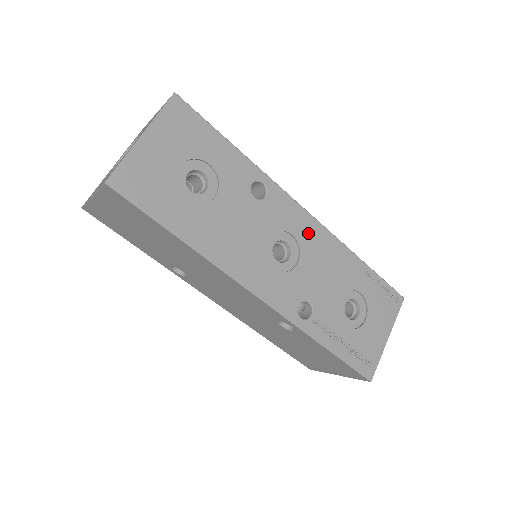
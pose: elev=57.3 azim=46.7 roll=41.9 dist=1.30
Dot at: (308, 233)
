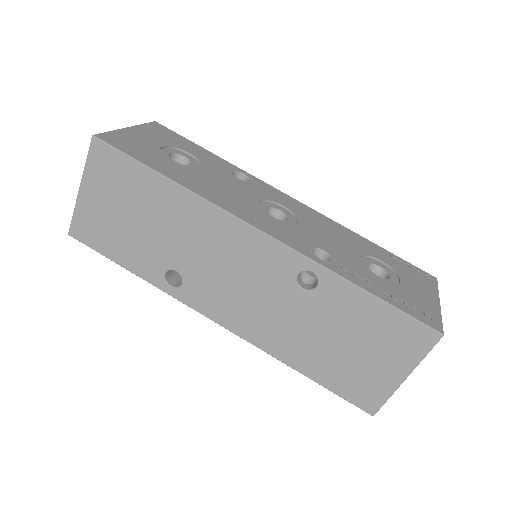
Dot at: (300, 210)
